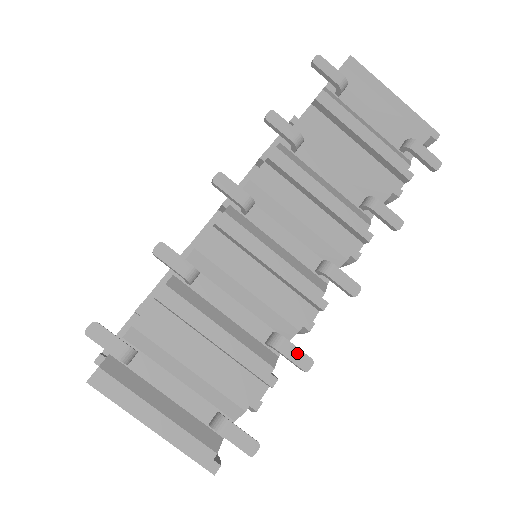
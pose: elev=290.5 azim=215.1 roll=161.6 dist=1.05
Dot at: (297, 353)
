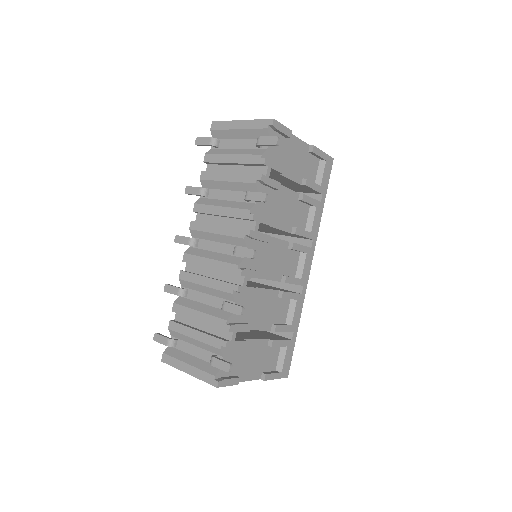
Dot at: (233, 307)
